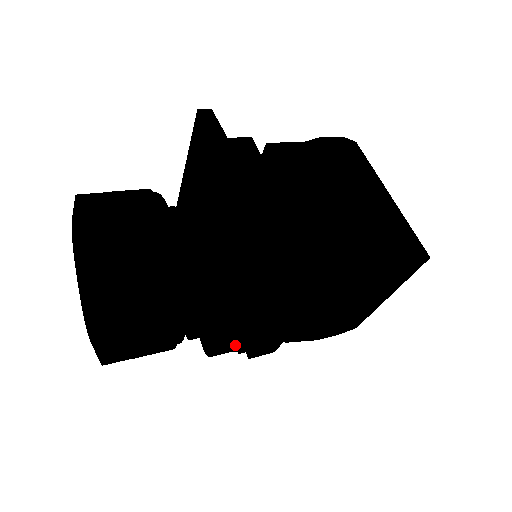
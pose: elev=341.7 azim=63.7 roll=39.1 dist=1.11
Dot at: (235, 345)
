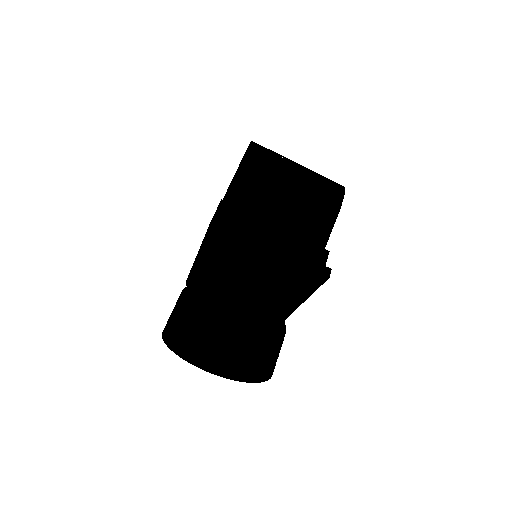
Dot at: occluded
